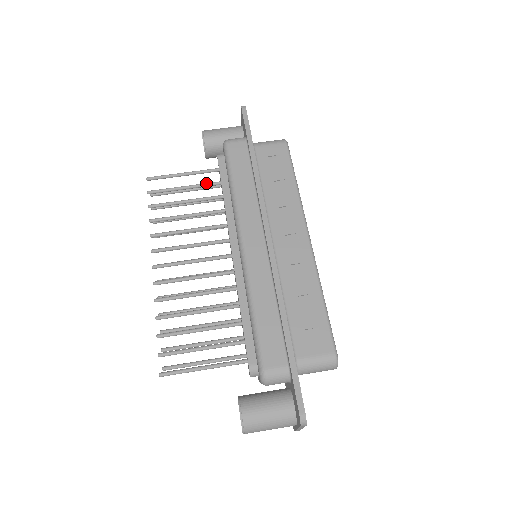
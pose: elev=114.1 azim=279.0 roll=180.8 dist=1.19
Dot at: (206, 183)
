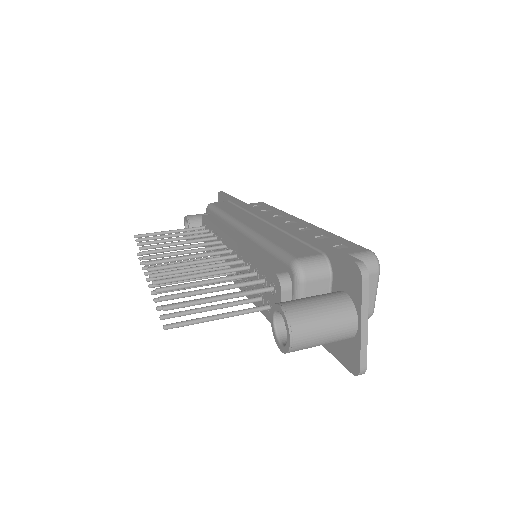
Dot at: (194, 231)
